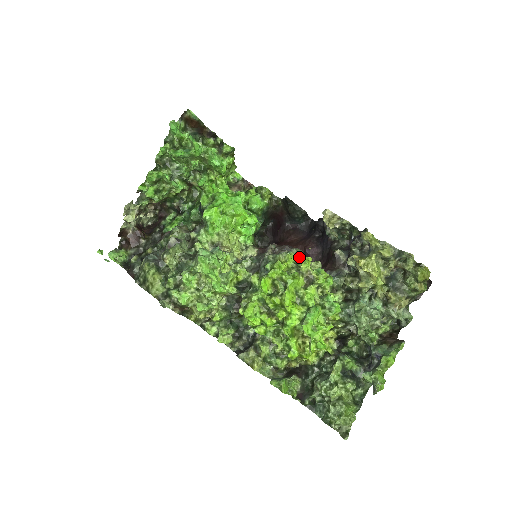
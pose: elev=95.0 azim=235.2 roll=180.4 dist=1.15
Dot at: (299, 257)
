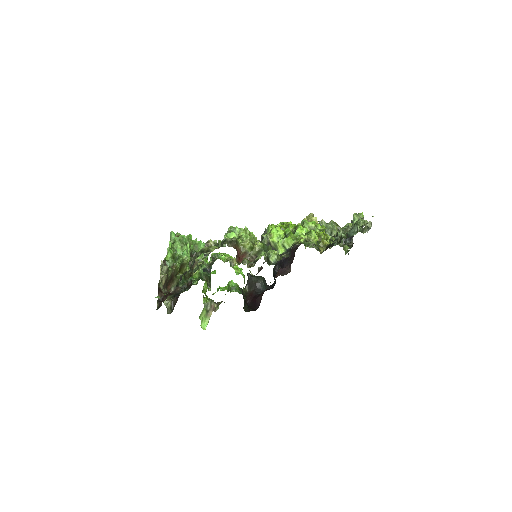
Dot at: occluded
